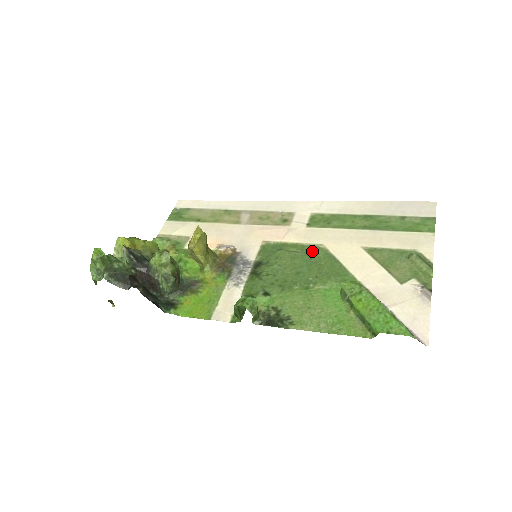
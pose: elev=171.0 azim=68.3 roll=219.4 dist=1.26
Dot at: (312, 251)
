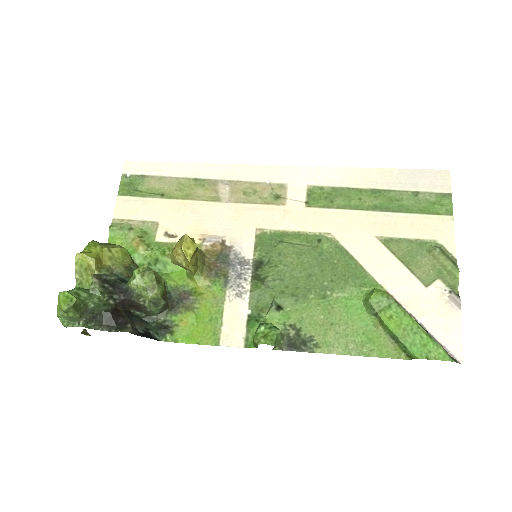
Dot at: (320, 243)
